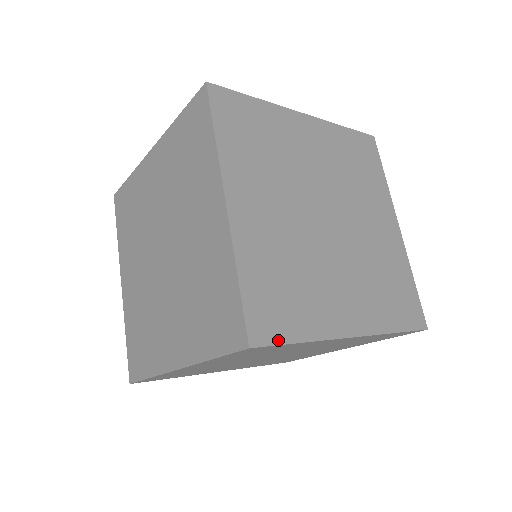
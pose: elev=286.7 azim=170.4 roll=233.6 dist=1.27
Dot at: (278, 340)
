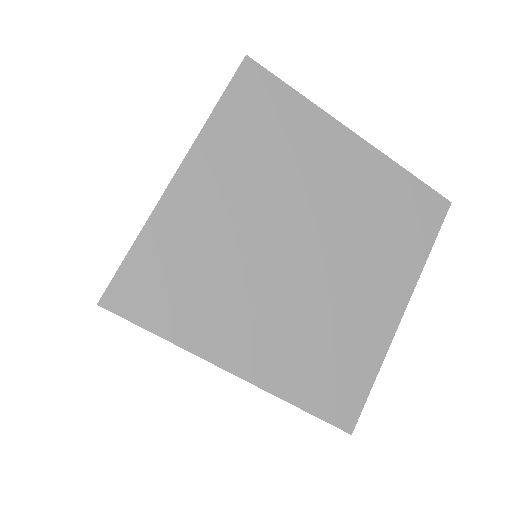
Dot at: (362, 402)
